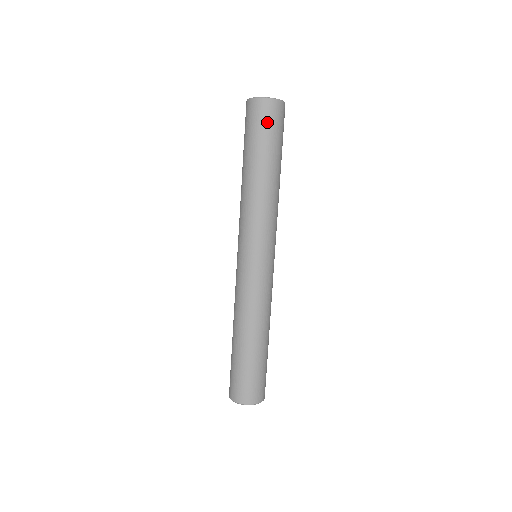
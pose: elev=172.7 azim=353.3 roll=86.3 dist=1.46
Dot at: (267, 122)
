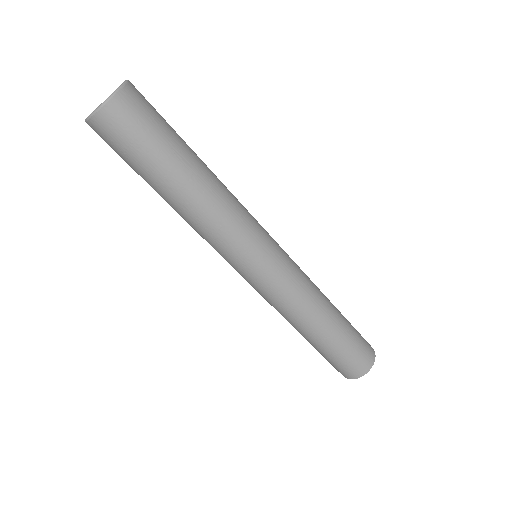
Dot at: (117, 144)
